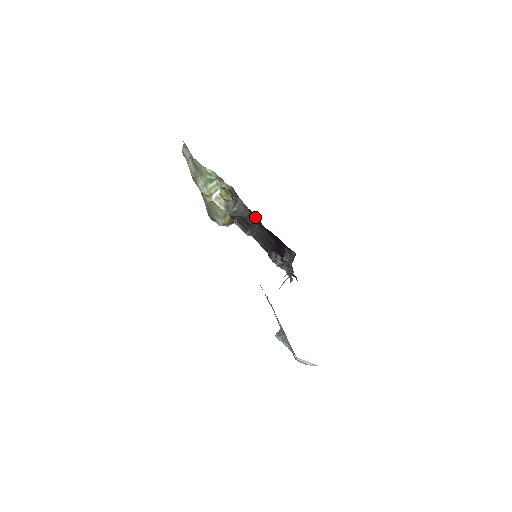
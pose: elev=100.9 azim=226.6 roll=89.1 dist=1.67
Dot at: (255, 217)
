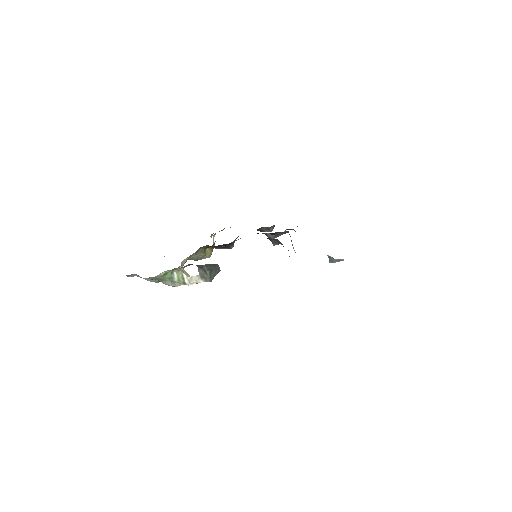
Dot at: occluded
